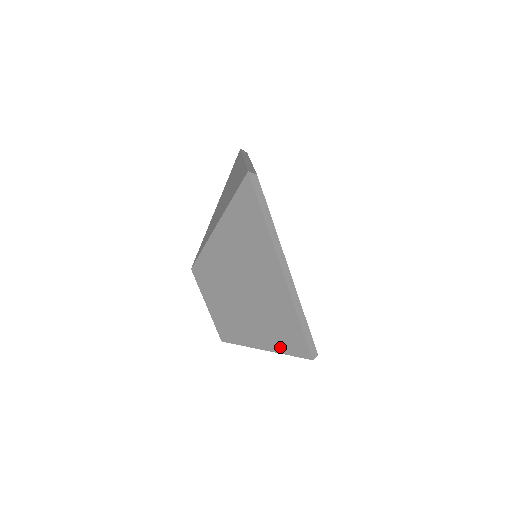
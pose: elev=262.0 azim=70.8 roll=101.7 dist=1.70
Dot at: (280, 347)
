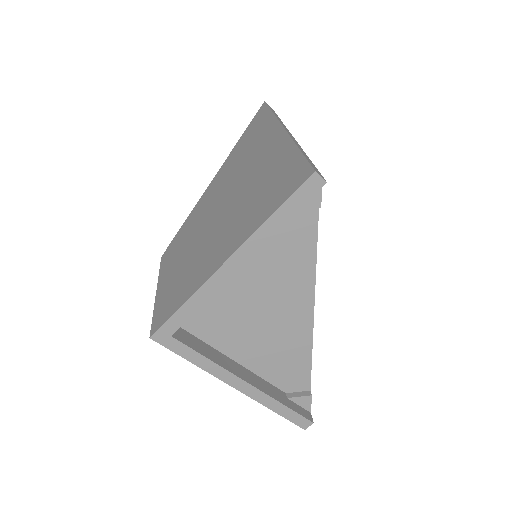
Dot at: (259, 218)
